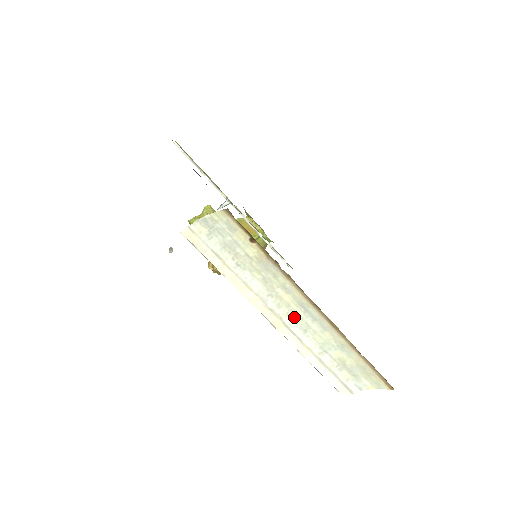
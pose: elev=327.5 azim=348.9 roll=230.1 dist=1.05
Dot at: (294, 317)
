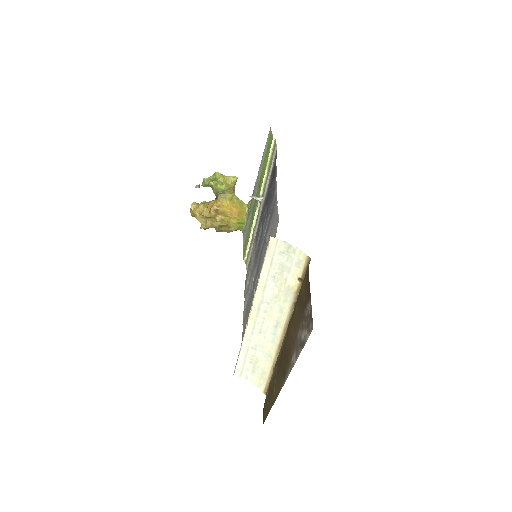
Dot at: (264, 322)
